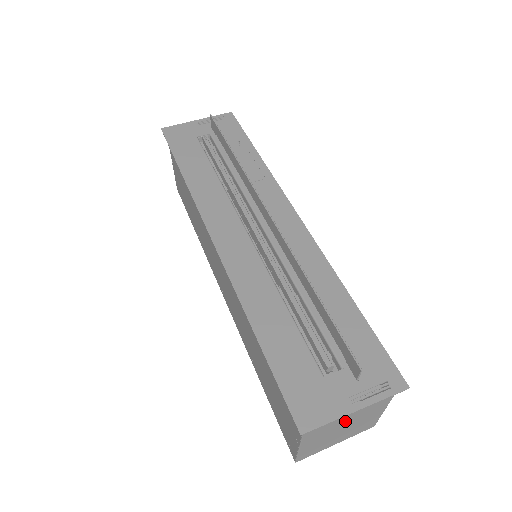
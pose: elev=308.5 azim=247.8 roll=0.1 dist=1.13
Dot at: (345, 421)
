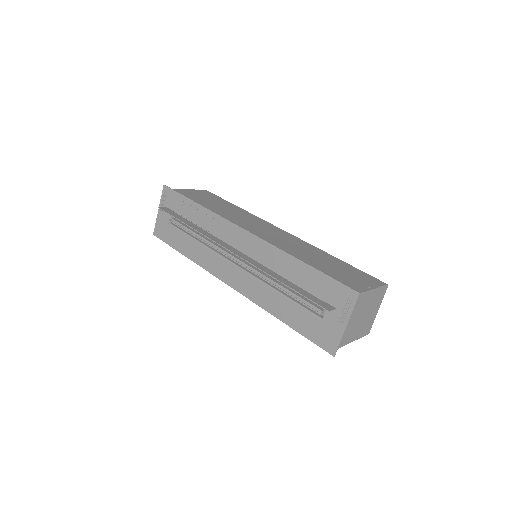
Dot at: (356, 320)
